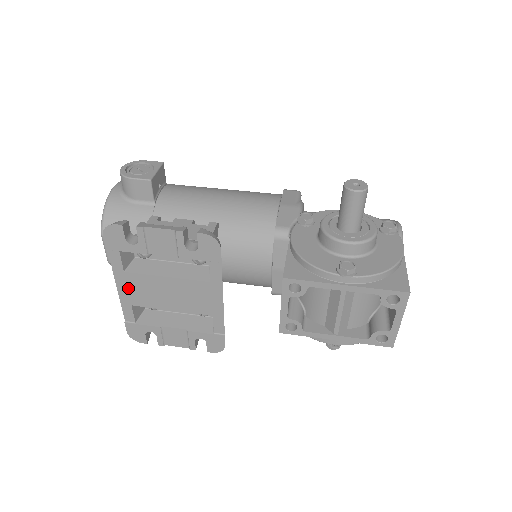
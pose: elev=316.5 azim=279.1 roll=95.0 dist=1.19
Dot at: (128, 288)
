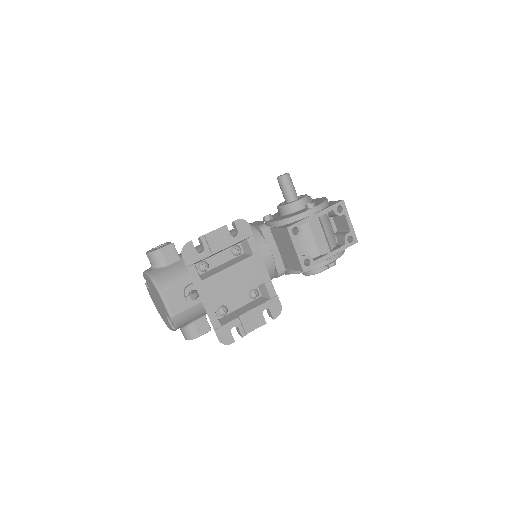
Dot at: (208, 294)
